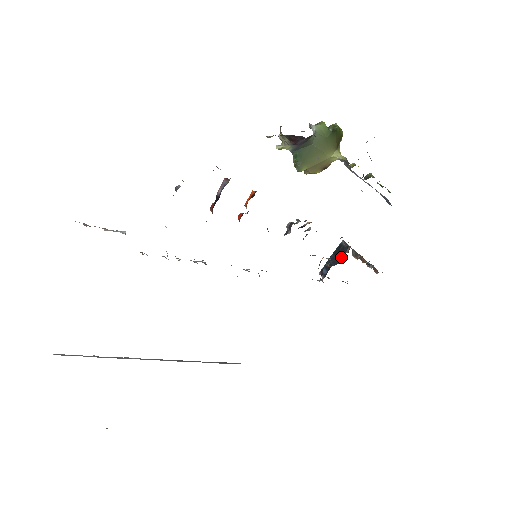
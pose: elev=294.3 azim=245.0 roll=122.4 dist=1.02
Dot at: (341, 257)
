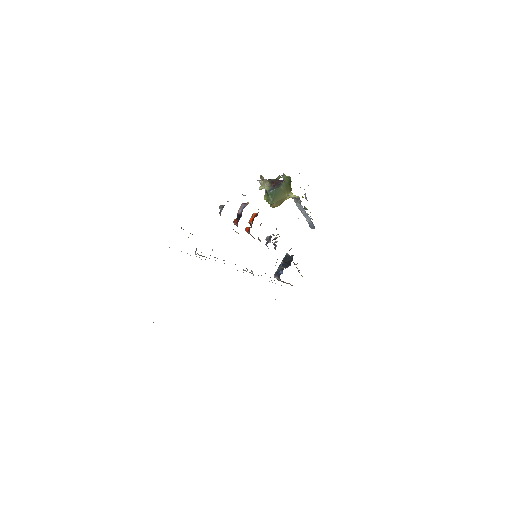
Dot at: (289, 263)
